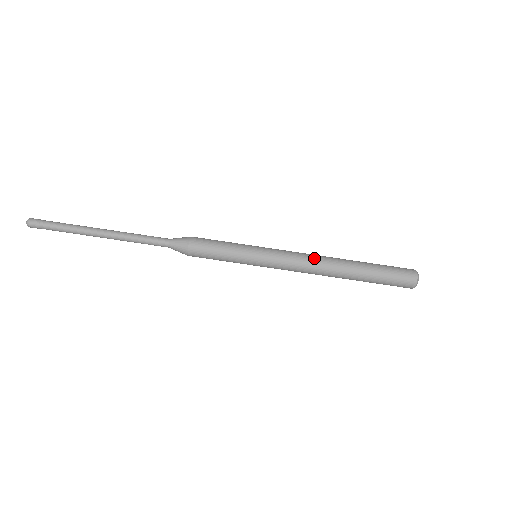
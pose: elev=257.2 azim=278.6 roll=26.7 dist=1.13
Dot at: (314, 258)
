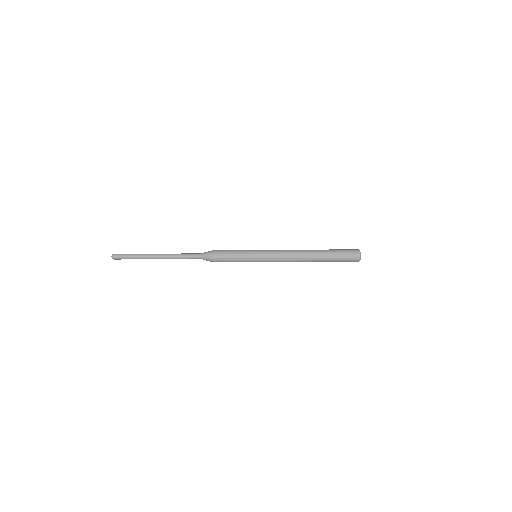
Dot at: (292, 257)
